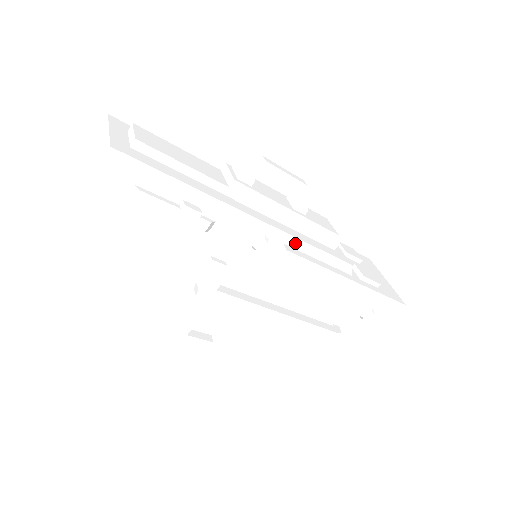
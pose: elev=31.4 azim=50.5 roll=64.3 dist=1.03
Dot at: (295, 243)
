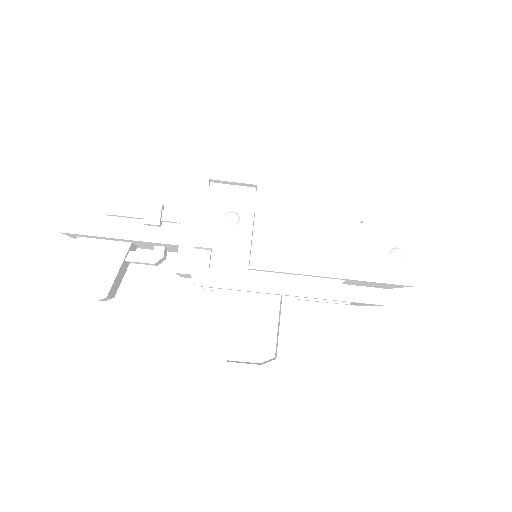
Dot at: (266, 209)
